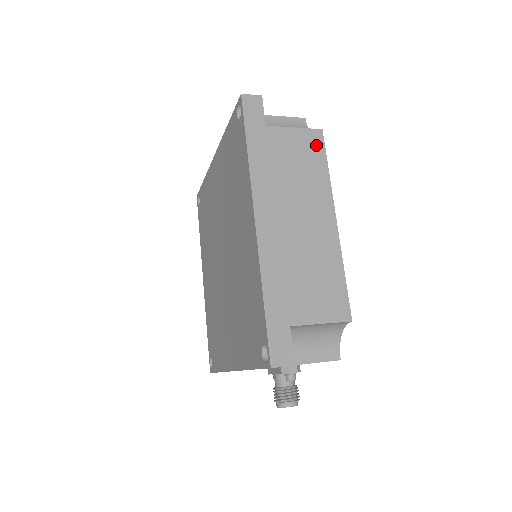
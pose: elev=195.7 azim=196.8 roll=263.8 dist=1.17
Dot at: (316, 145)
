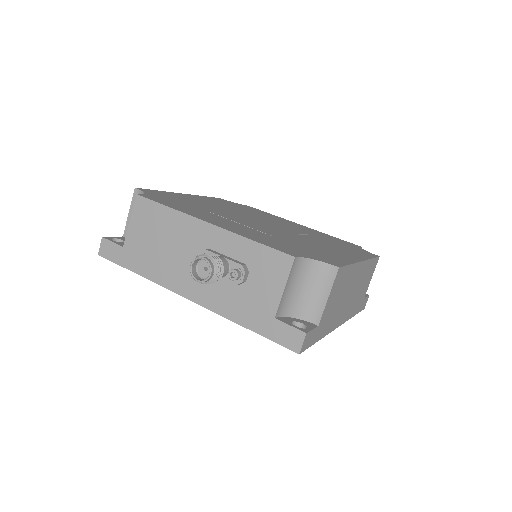
Dot at: (341, 275)
